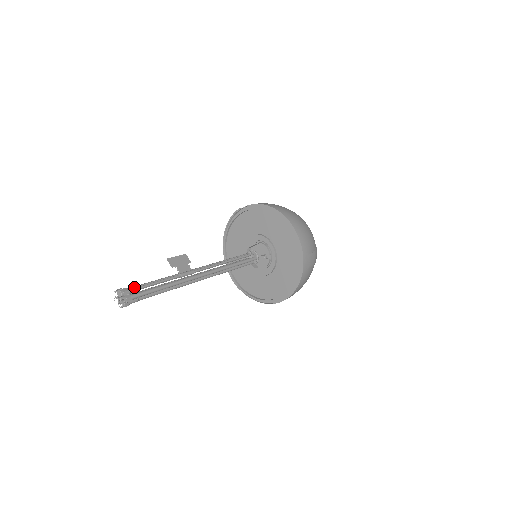
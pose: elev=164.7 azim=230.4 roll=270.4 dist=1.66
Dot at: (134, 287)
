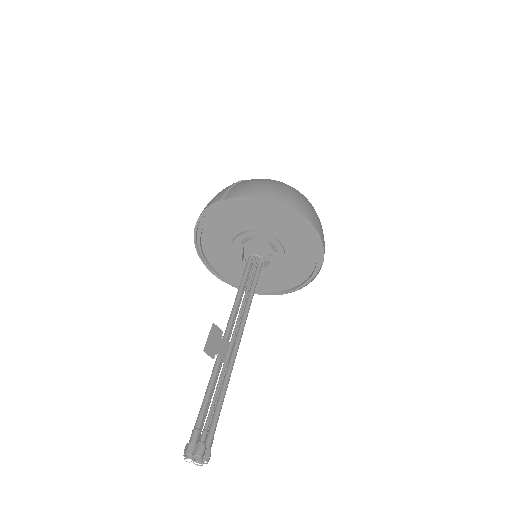
Dot at: (204, 432)
